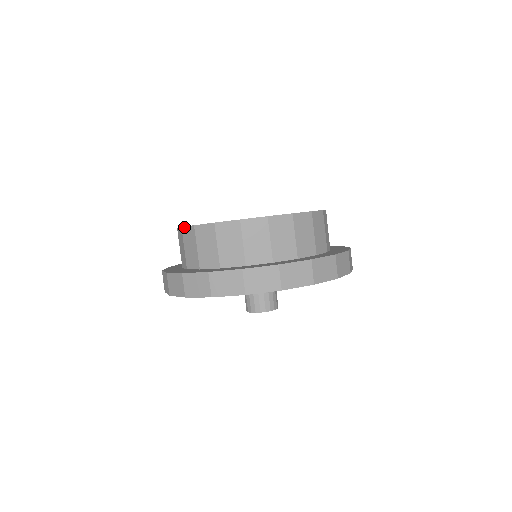
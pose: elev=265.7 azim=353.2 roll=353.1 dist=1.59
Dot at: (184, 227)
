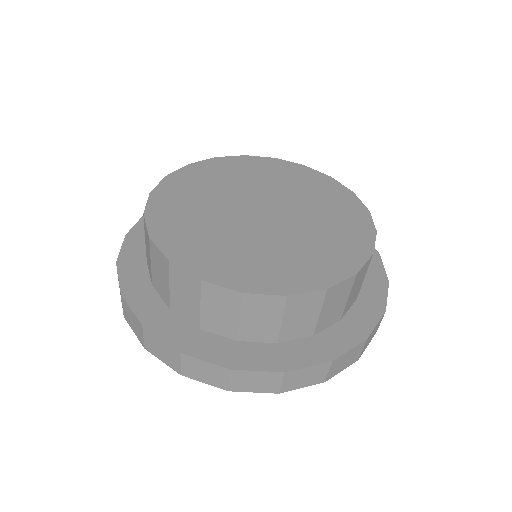
Dot at: (211, 284)
